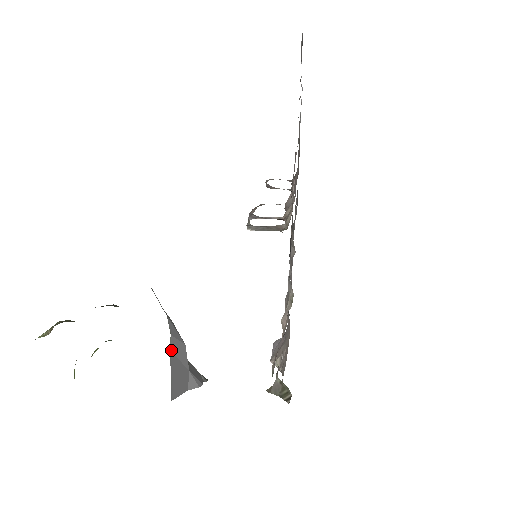
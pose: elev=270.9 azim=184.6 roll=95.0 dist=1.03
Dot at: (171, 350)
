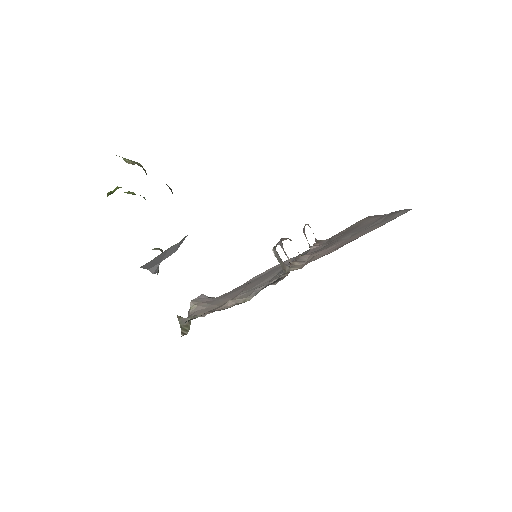
Dot at: (170, 248)
